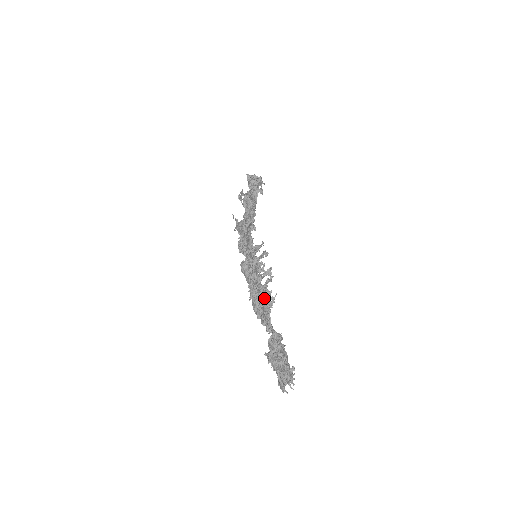
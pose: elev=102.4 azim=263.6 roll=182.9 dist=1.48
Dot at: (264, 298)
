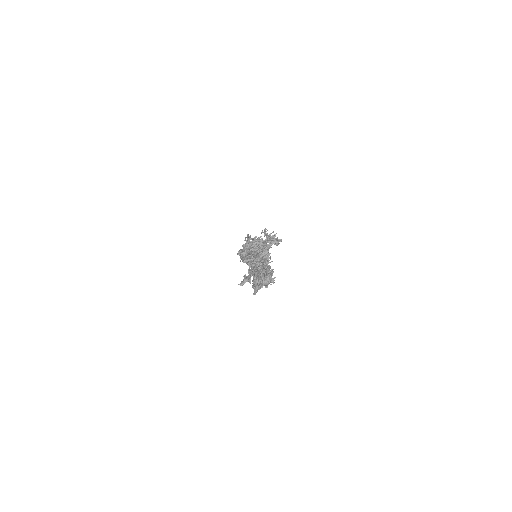
Dot at: occluded
